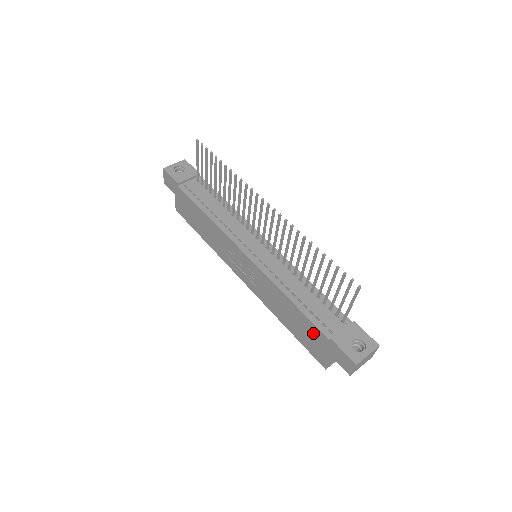
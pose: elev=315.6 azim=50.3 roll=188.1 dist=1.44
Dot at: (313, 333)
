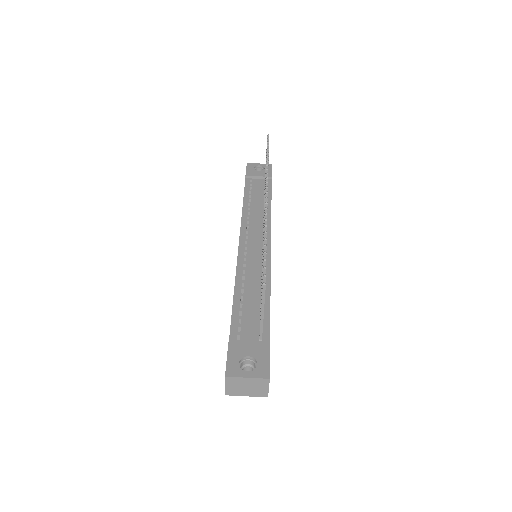
Dot at: occluded
